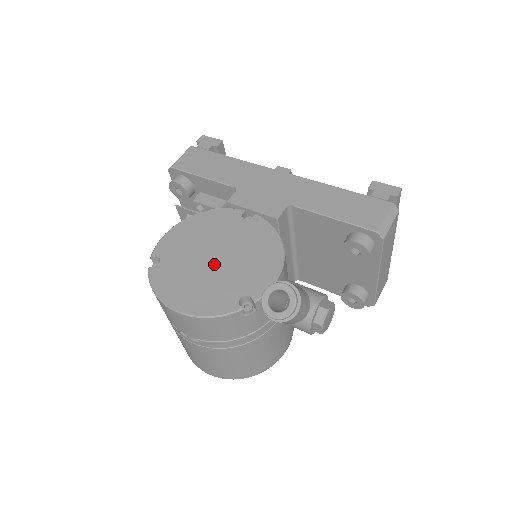
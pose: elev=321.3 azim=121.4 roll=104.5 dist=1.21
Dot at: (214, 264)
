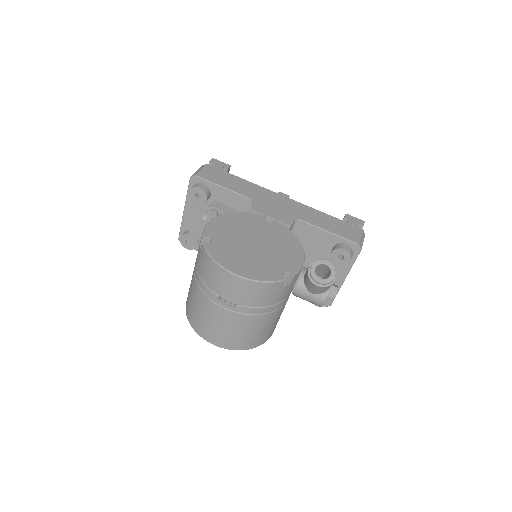
Dot at: (255, 248)
